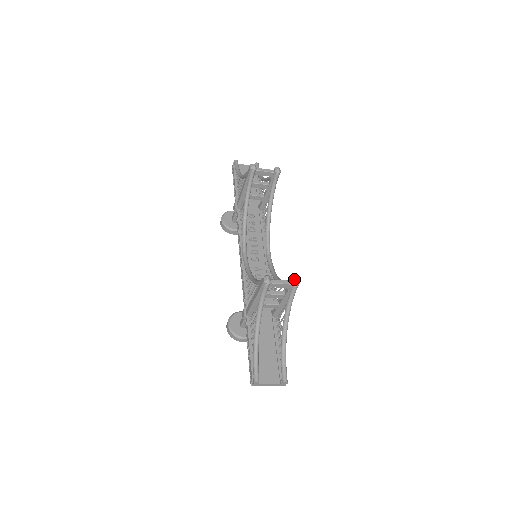
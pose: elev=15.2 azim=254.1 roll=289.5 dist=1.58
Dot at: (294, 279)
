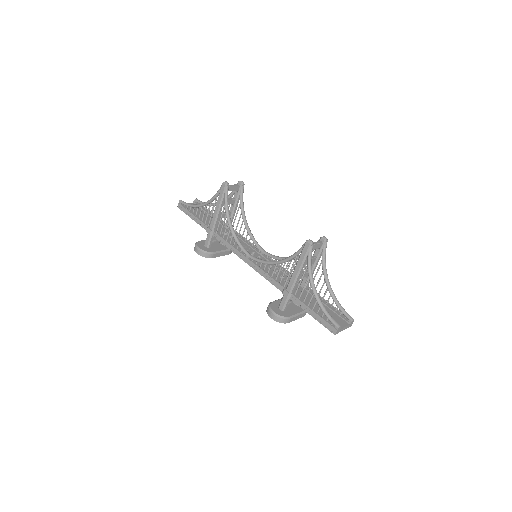
Dot at: (323, 238)
